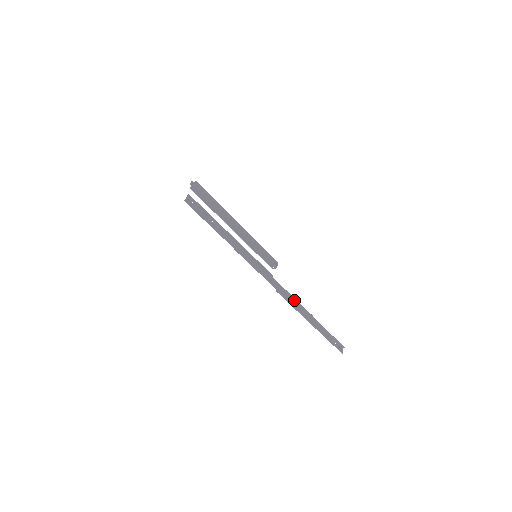
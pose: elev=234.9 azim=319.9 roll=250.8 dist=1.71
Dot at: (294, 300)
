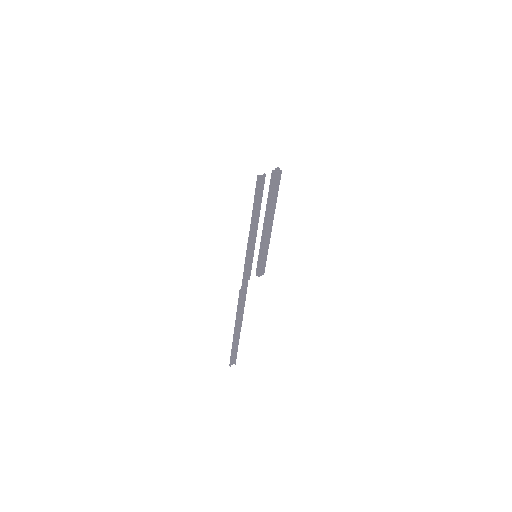
Dot at: (243, 306)
